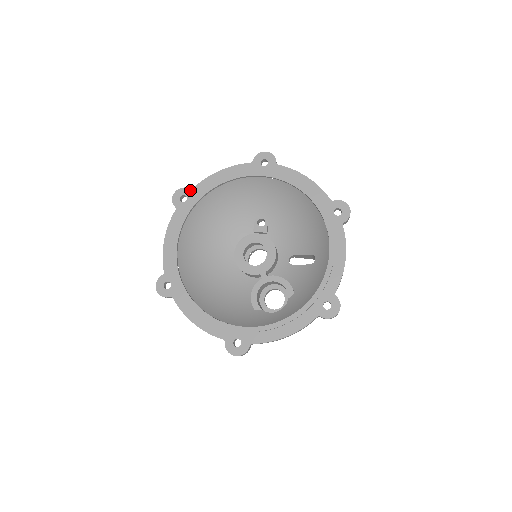
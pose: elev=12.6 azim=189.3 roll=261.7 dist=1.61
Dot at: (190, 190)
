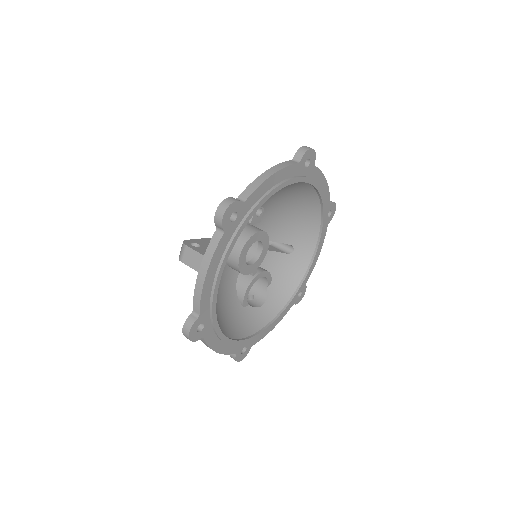
Dot at: (243, 204)
